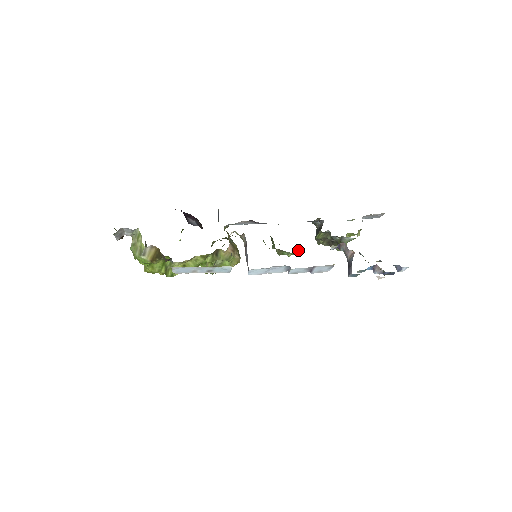
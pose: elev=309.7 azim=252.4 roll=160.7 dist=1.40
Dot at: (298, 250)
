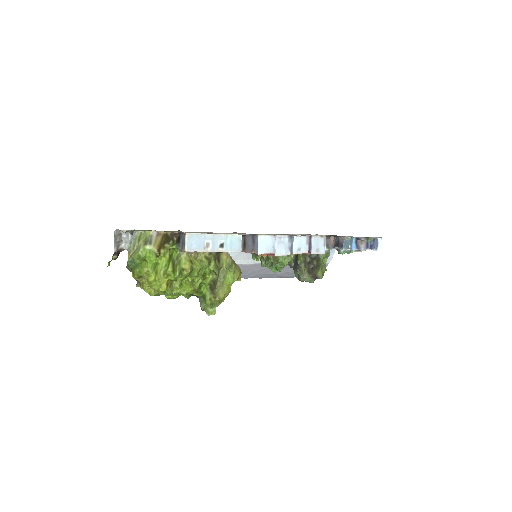
Dot at: occluded
